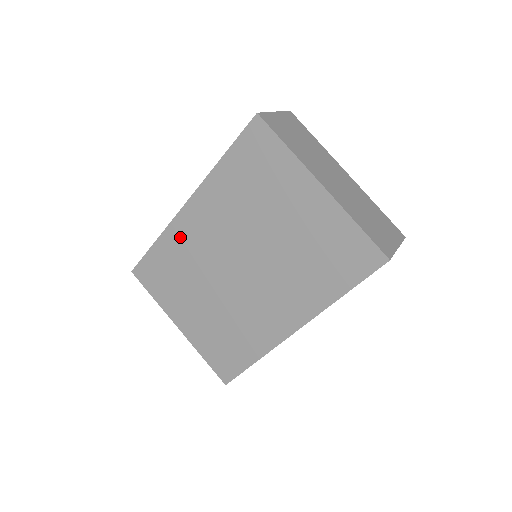
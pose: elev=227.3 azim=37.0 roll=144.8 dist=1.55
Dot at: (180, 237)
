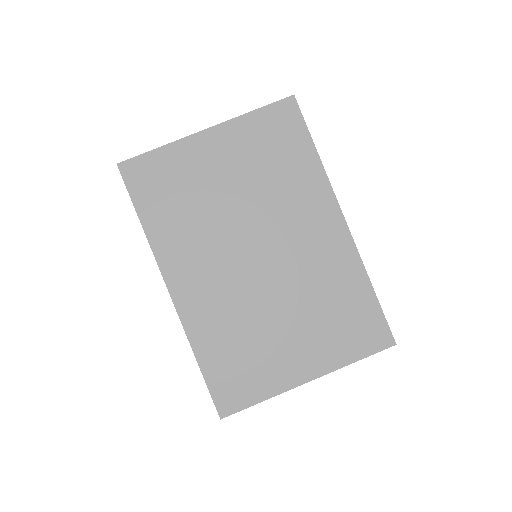
Dot at: (202, 318)
